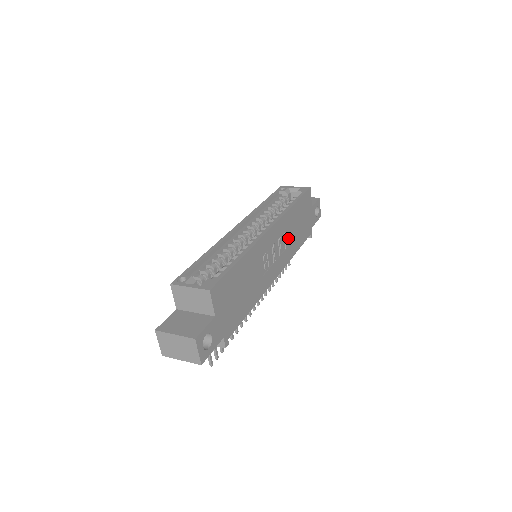
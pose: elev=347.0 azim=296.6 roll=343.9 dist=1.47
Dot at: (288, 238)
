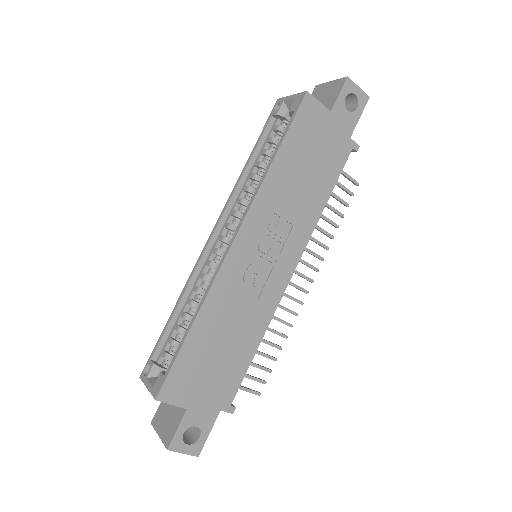
Dot at: (290, 209)
